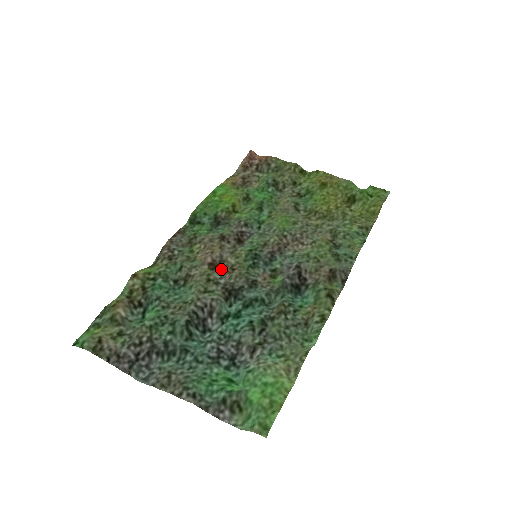
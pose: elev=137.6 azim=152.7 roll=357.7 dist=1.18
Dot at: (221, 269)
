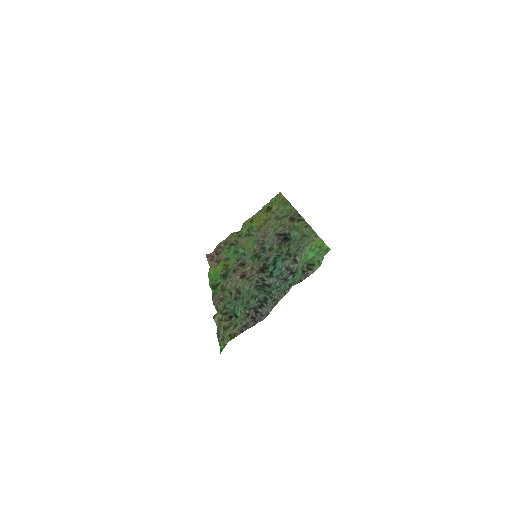
Dot at: (248, 273)
